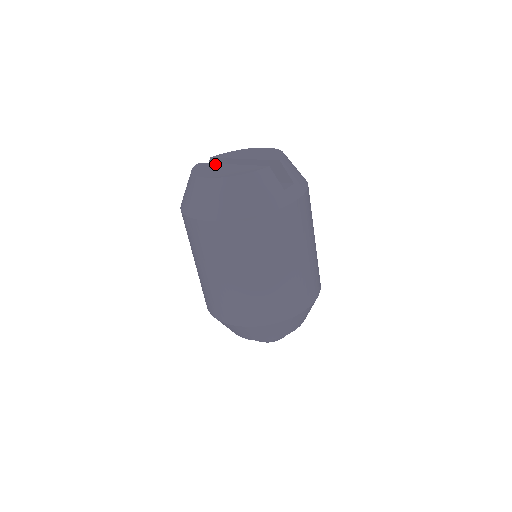
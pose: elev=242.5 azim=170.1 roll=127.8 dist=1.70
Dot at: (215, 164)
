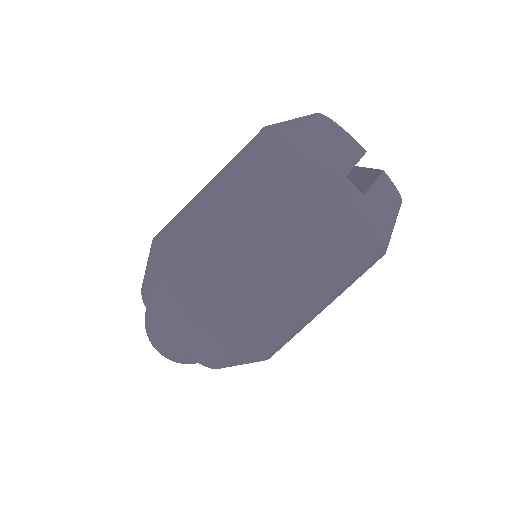
Dot at: occluded
